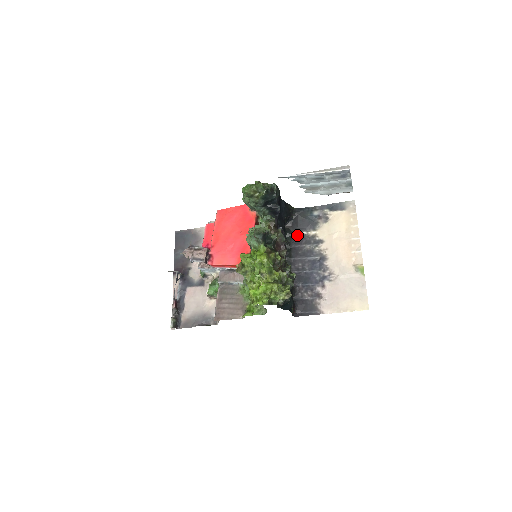
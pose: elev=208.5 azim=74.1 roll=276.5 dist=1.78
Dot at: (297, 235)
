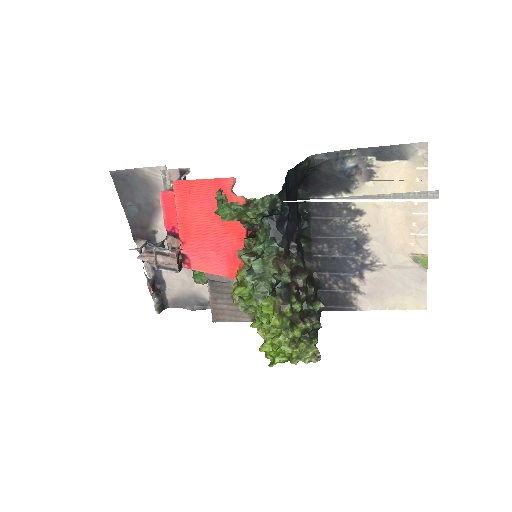
Dot at: occluded
